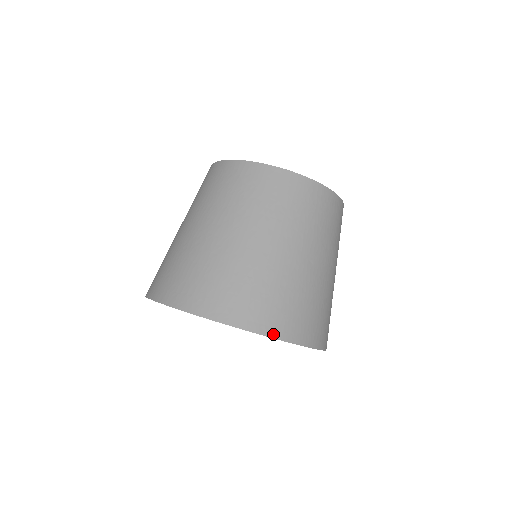
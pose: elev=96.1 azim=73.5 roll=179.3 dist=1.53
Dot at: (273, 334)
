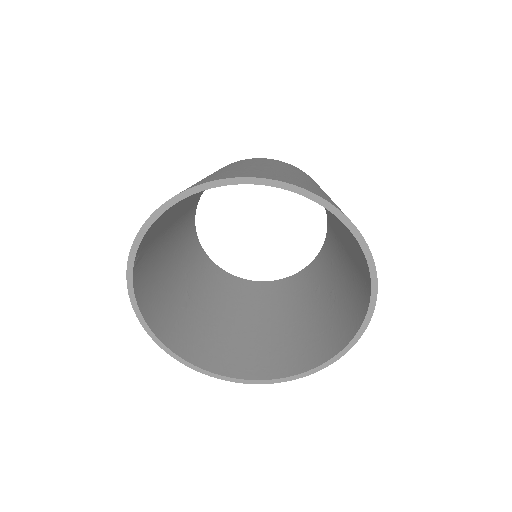
Dot at: (305, 189)
